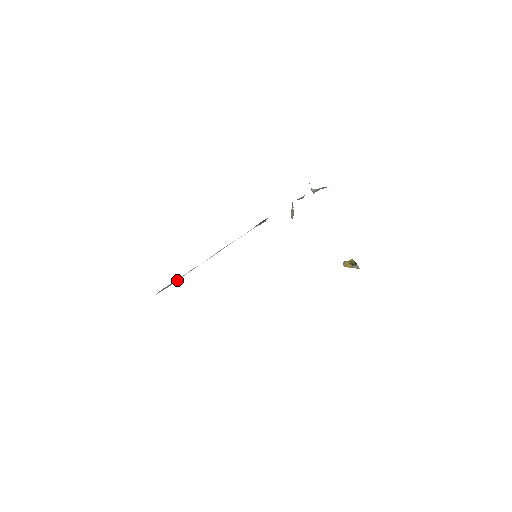
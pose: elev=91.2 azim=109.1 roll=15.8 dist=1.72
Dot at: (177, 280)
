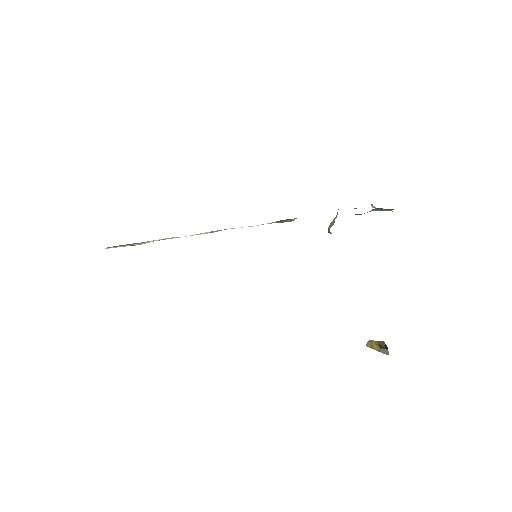
Dot at: (140, 243)
